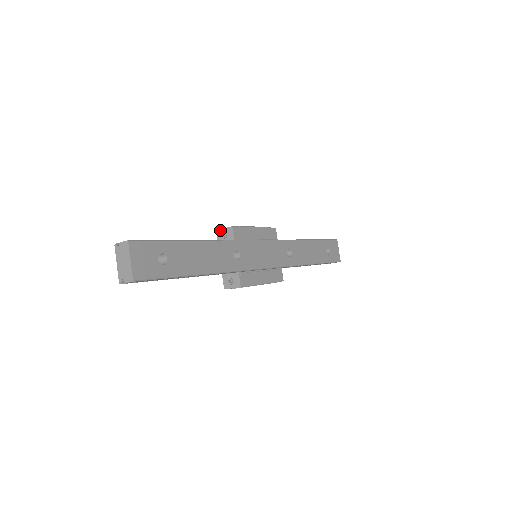
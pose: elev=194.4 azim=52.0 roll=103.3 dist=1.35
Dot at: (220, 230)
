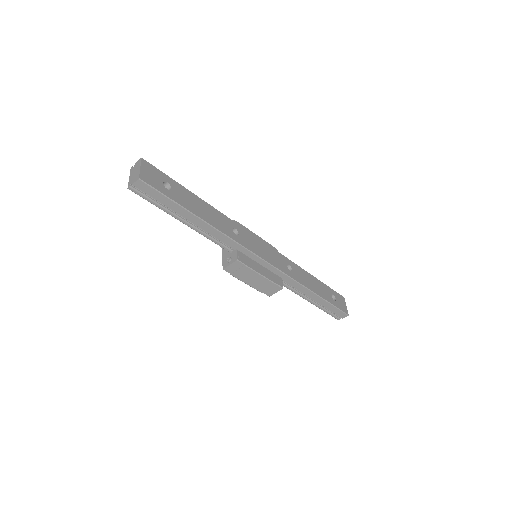
Dot at: occluded
